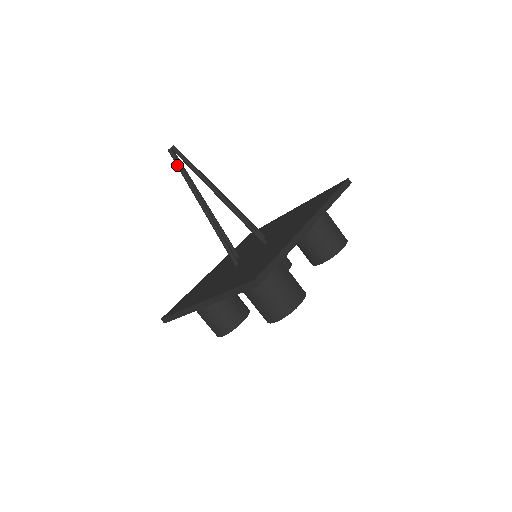
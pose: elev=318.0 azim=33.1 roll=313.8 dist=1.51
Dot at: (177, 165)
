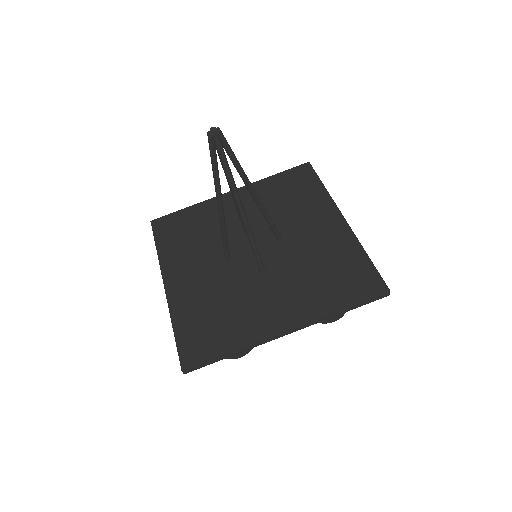
Dot at: (210, 155)
